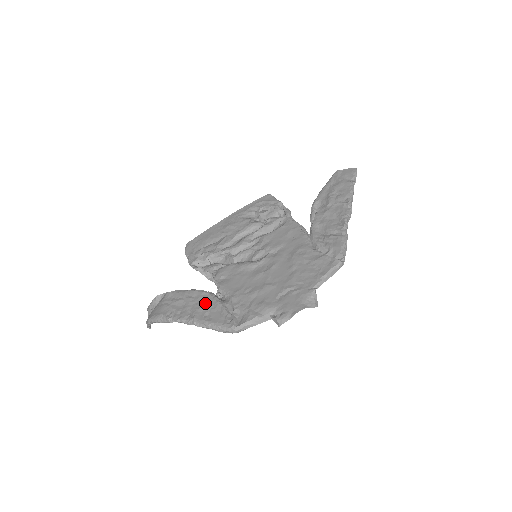
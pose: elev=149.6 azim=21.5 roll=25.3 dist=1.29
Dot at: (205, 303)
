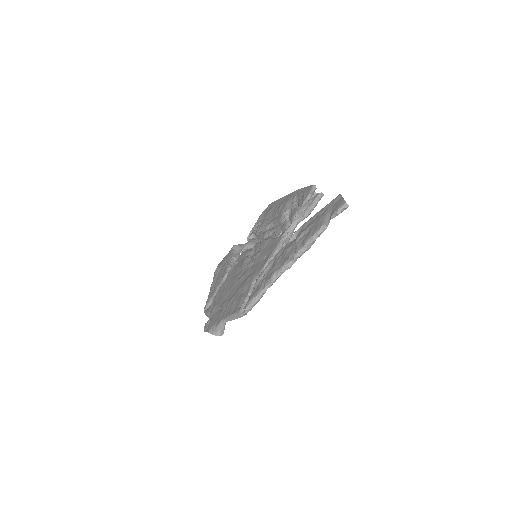
Dot at: (221, 277)
